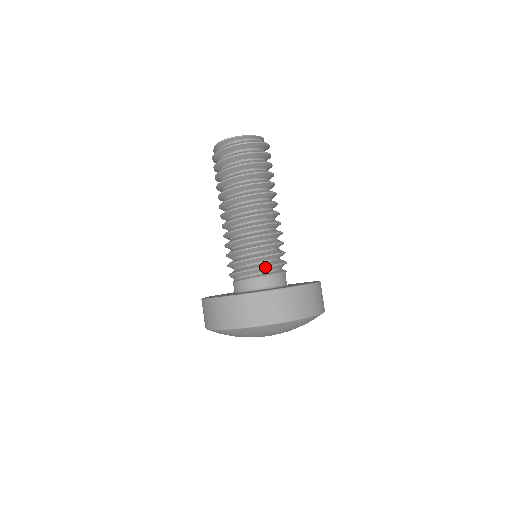
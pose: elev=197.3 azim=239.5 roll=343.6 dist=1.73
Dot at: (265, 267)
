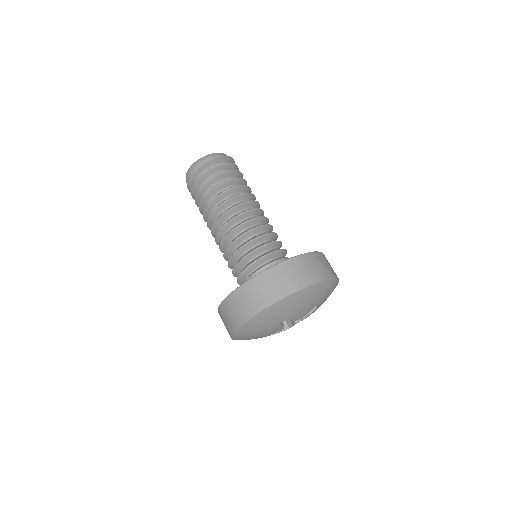
Dot at: (271, 253)
